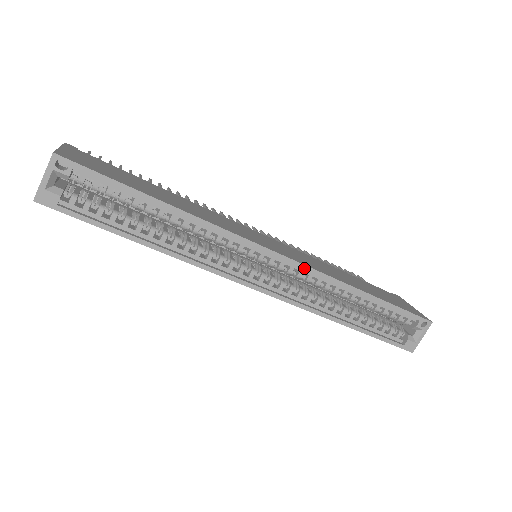
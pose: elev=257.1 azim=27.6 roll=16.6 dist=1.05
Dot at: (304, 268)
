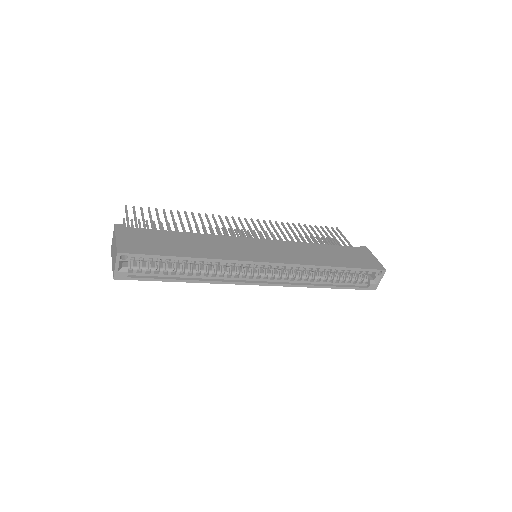
Dot at: (288, 265)
